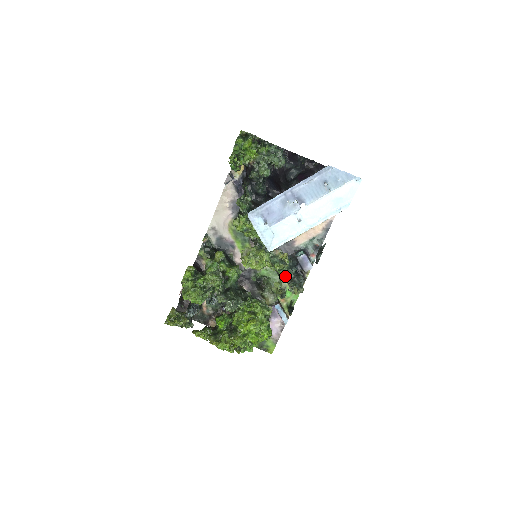
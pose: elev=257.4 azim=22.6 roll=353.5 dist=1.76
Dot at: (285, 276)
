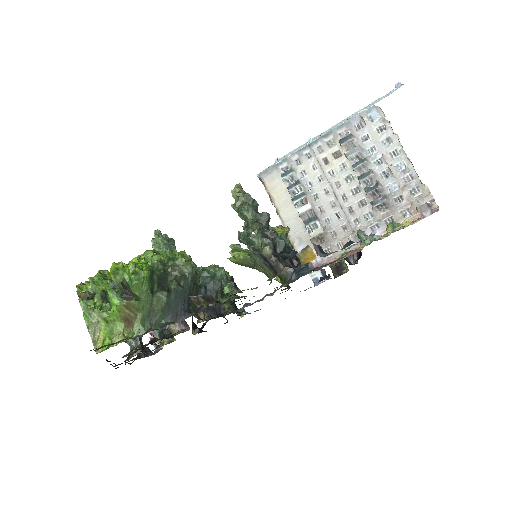
Dot at: occluded
